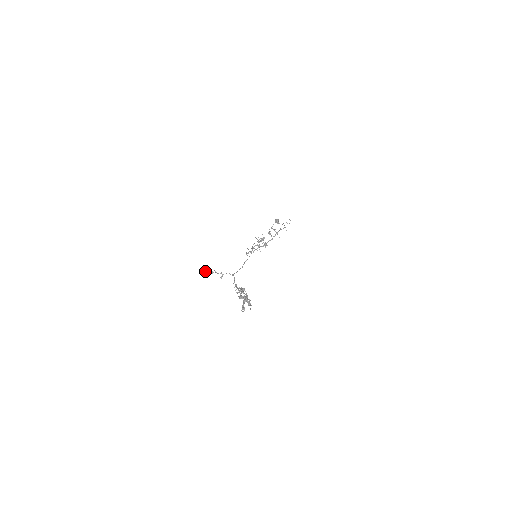
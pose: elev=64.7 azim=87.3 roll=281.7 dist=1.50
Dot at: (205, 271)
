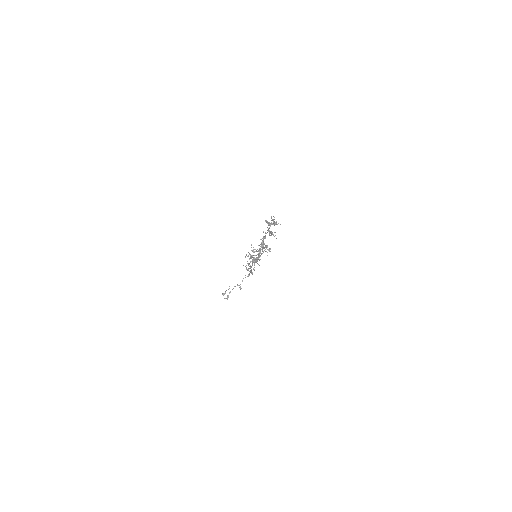
Dot at: occluded
